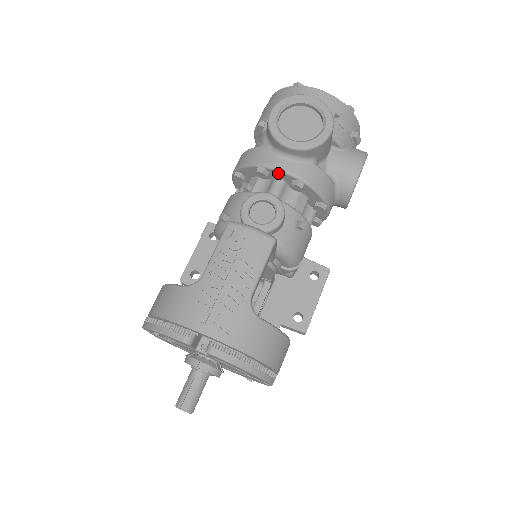
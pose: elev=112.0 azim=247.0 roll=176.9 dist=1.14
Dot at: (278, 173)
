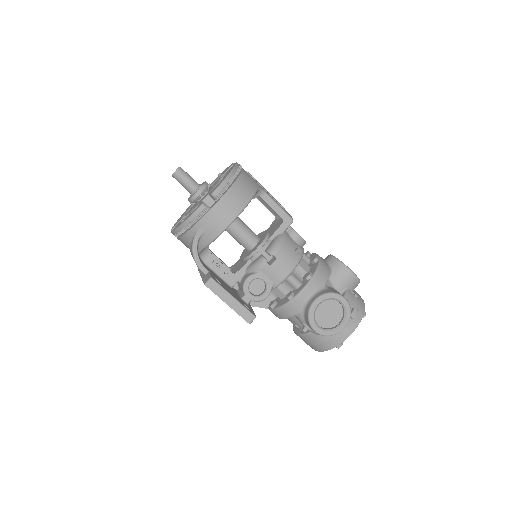
Dot at: (314, 255)
